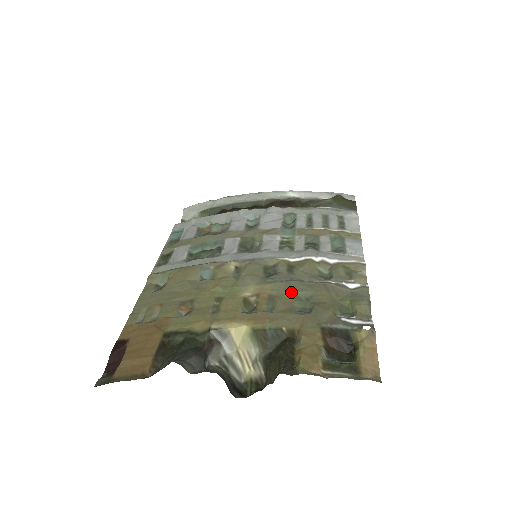
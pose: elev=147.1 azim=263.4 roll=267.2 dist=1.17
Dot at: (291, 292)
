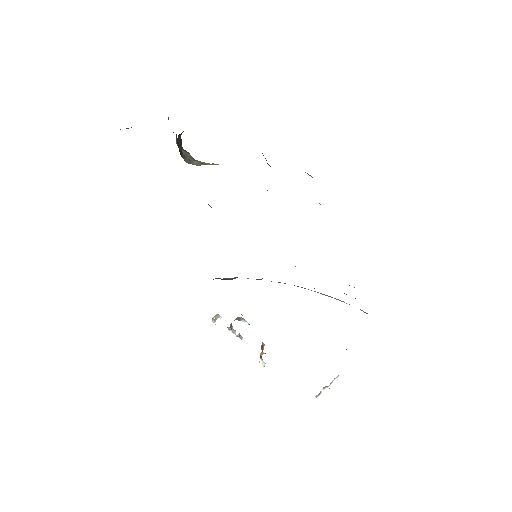
Dot at: occluded
